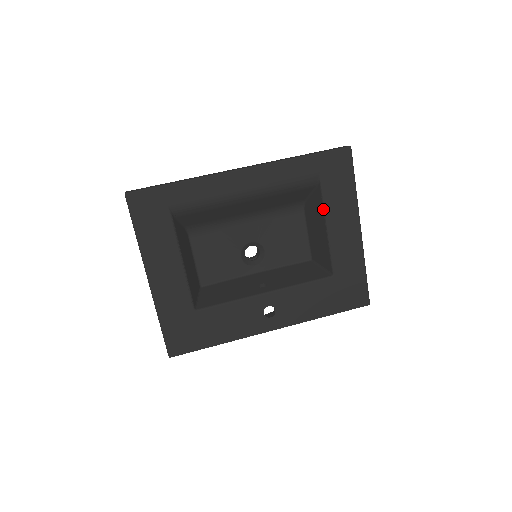
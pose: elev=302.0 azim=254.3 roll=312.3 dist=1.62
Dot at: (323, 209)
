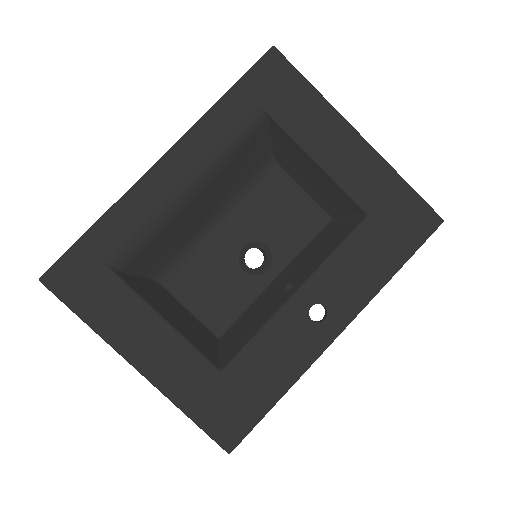
Dot at: (294, 142)
